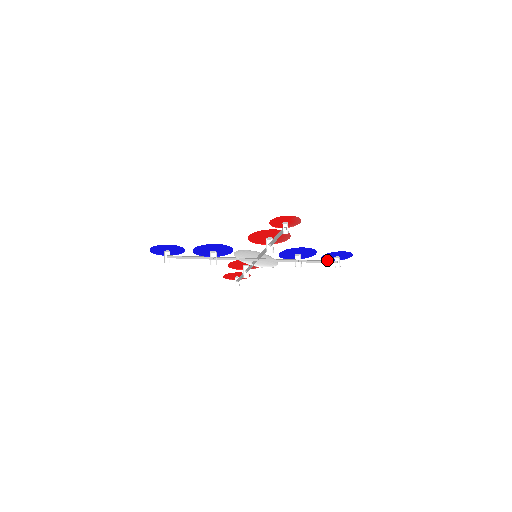
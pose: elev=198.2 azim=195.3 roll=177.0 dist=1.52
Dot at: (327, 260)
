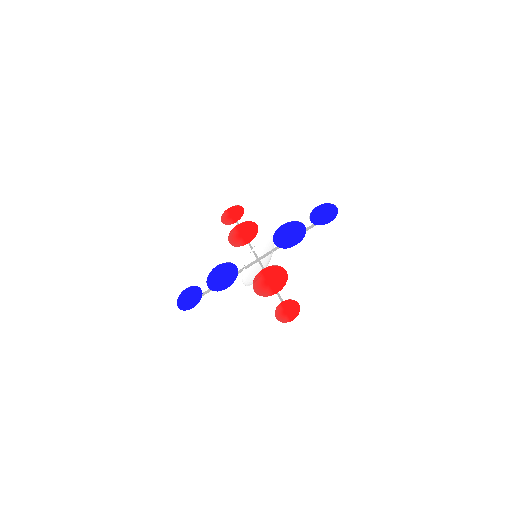
Dot at: (314, 208)
